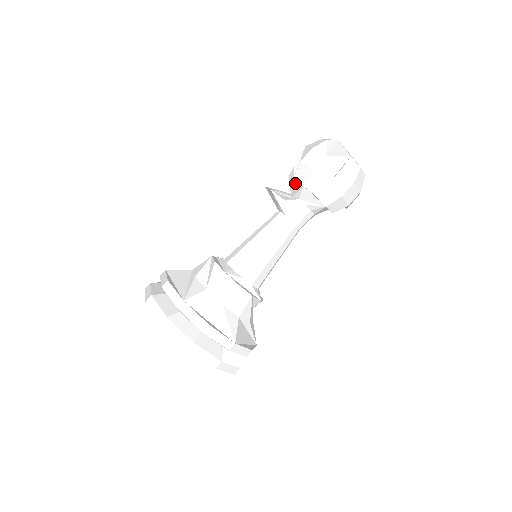
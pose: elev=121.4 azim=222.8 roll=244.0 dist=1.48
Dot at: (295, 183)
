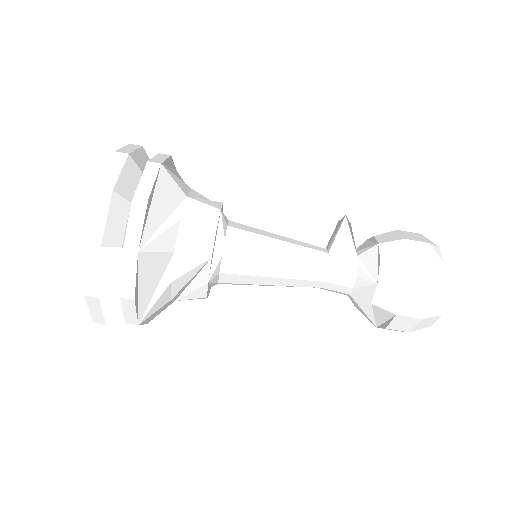
Dot at: (370, 243)
